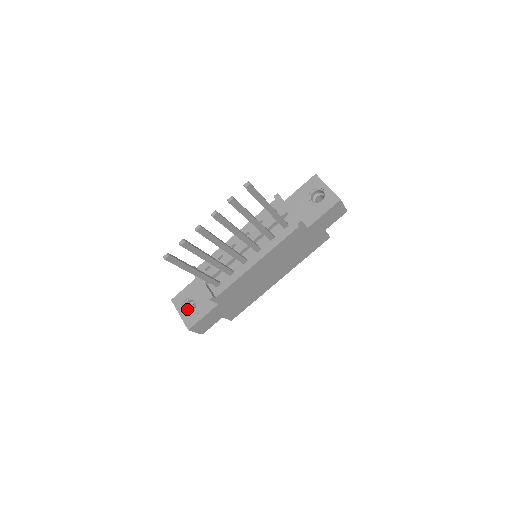
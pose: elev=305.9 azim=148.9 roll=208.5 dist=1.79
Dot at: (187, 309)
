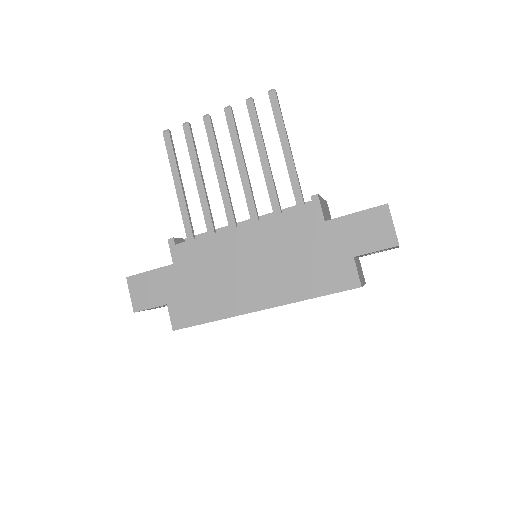
Dot at: occluded
